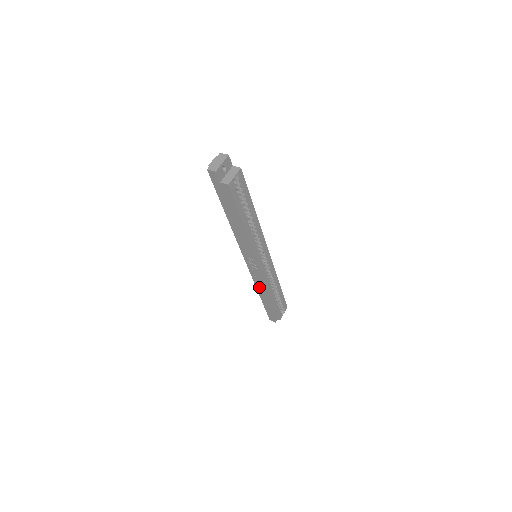
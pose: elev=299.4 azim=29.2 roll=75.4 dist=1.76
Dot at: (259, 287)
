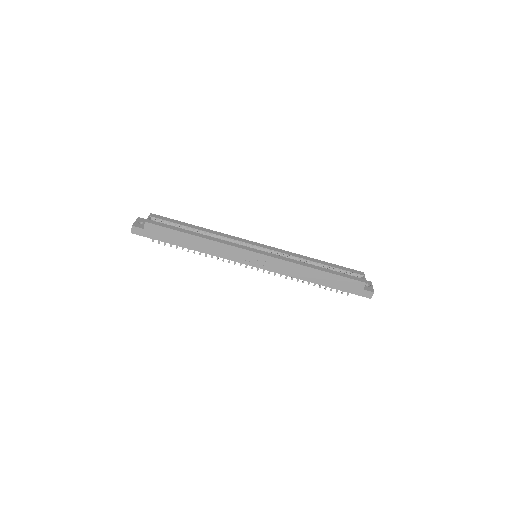
Dot at: (299, 275)
